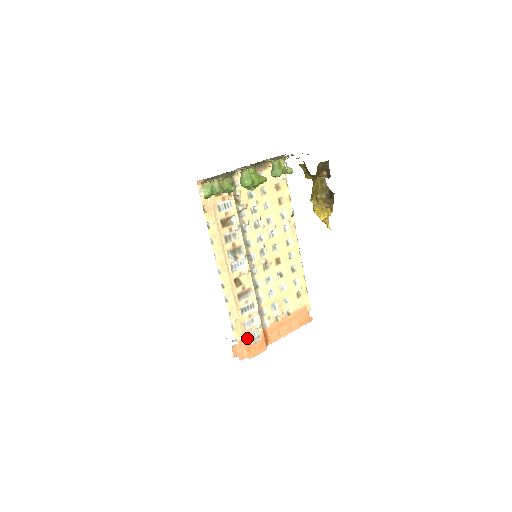
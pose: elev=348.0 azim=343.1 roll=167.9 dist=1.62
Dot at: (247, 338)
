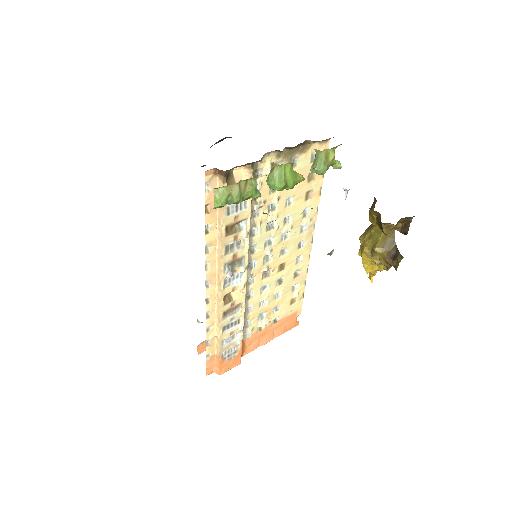
Dot at: (222, 355)
